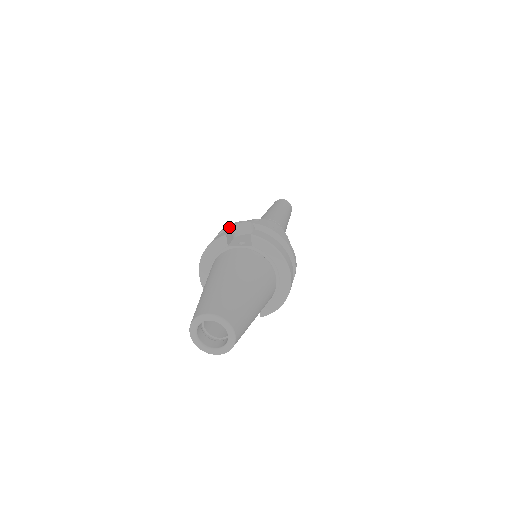
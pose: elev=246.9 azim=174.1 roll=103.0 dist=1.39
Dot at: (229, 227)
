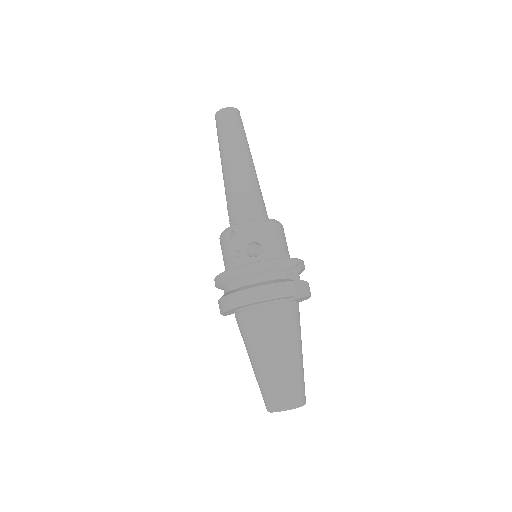
Dot at: (286, 266)
